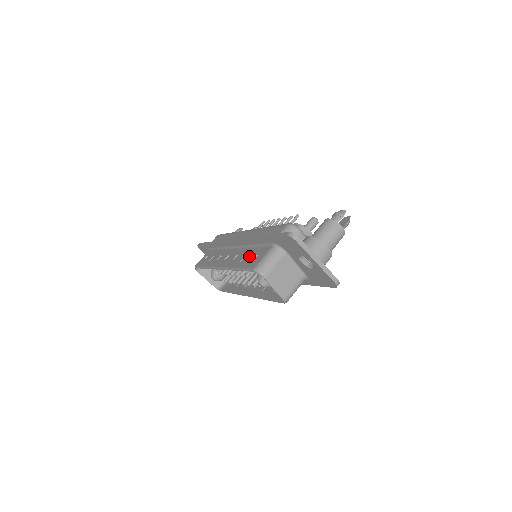
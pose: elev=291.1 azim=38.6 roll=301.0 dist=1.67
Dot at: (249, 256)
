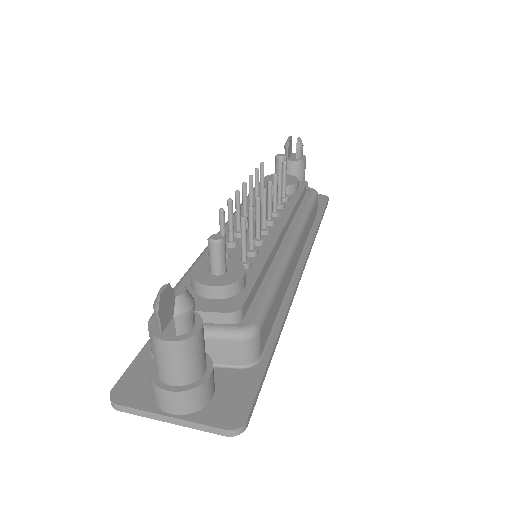
Dot at: occluded
